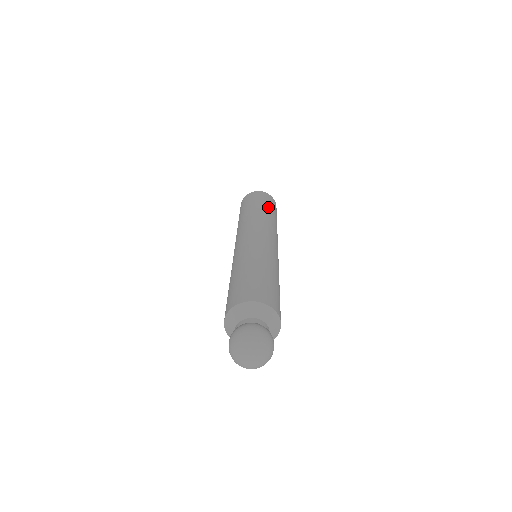
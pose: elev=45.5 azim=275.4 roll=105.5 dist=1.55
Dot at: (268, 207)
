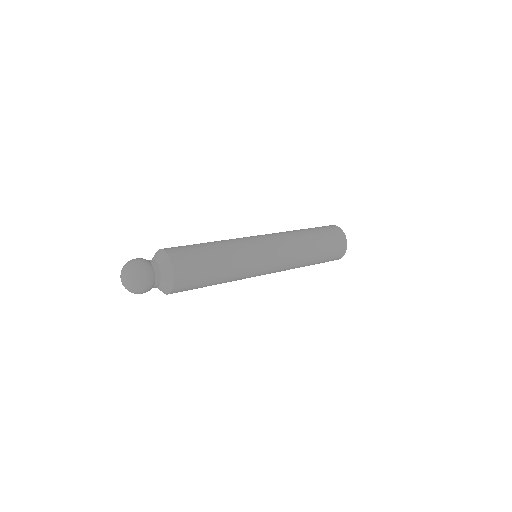
Dot at: (312, 229)
